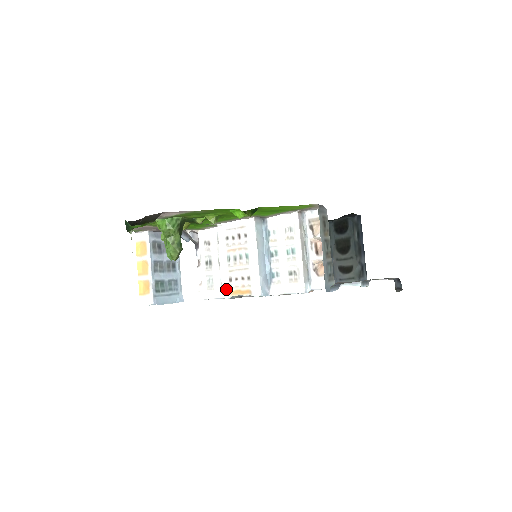
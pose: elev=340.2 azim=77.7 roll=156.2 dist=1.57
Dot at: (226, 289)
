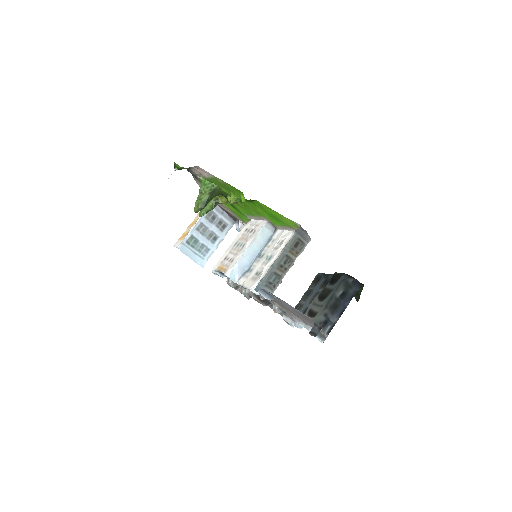
Dot at: (219, 263)
